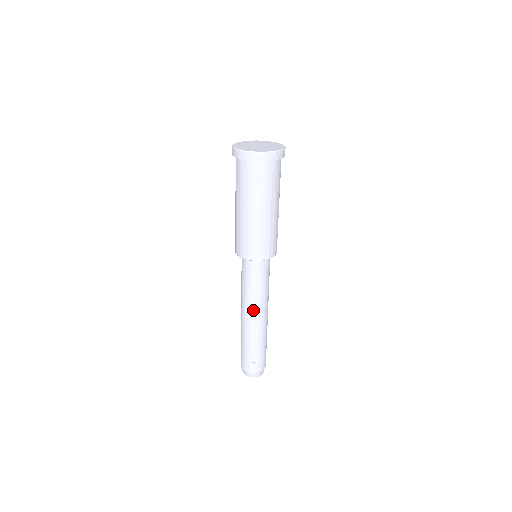
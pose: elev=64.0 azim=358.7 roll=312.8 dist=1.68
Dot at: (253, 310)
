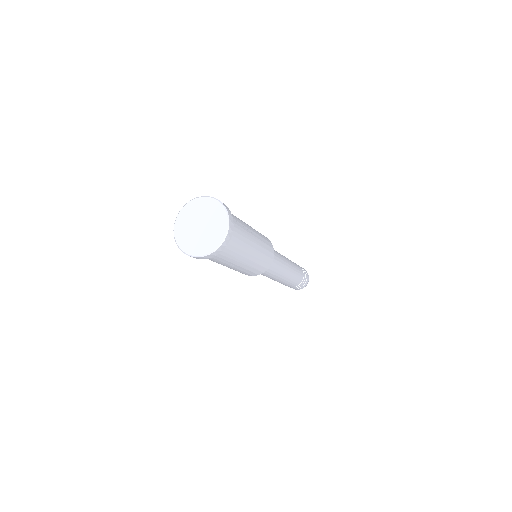
Dot at: (275, 279)
